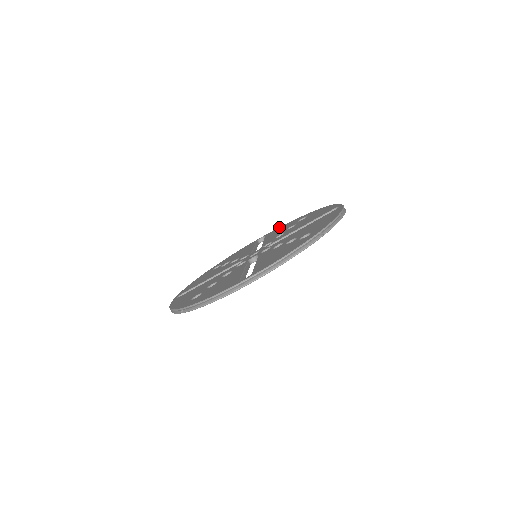
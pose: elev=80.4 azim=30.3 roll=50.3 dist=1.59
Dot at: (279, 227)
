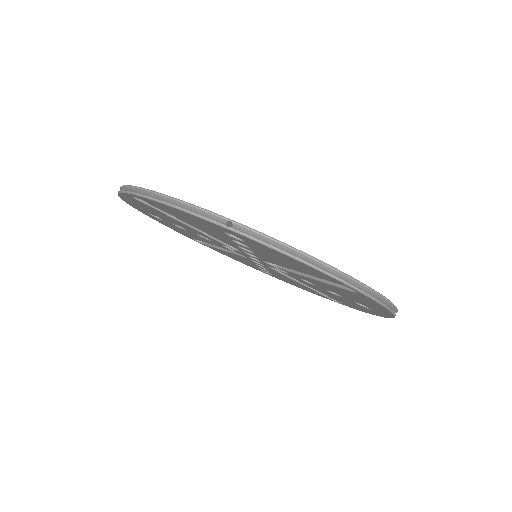
Dot at: occluded
